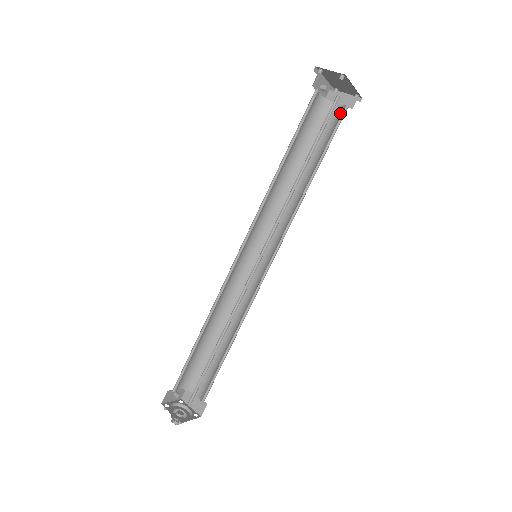
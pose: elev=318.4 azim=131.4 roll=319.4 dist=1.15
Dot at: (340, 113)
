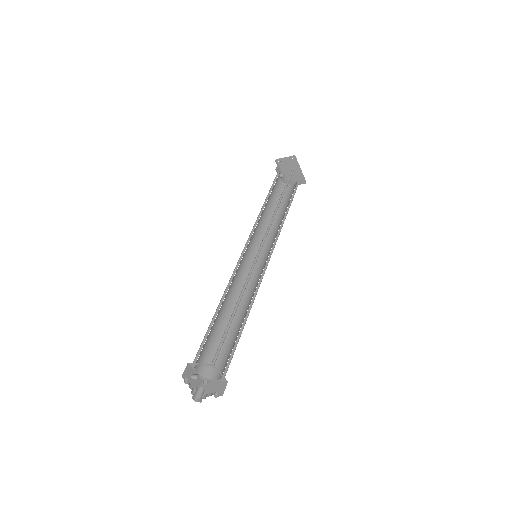
Dot at: (295, 185)
